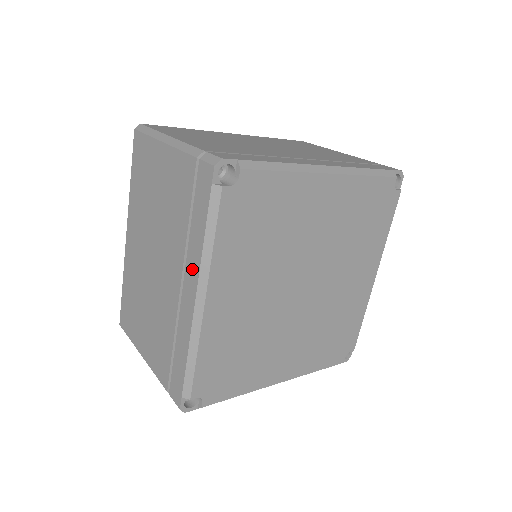
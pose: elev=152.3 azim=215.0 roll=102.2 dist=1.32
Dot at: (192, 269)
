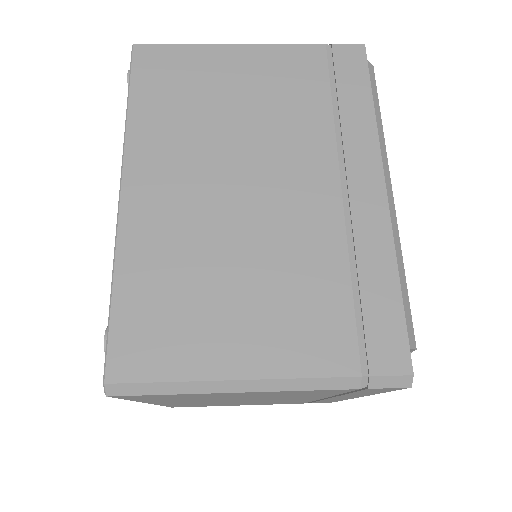
Dot at: occluded
